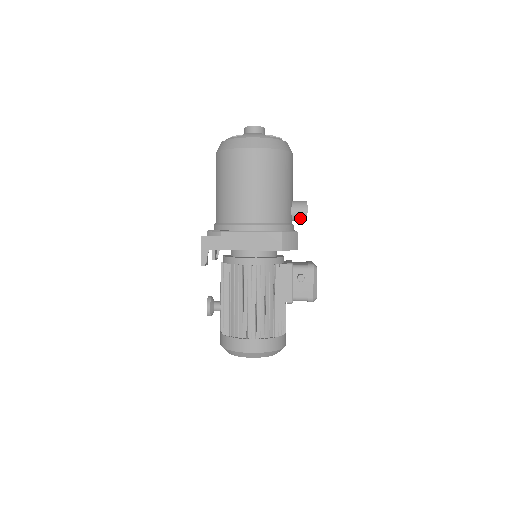
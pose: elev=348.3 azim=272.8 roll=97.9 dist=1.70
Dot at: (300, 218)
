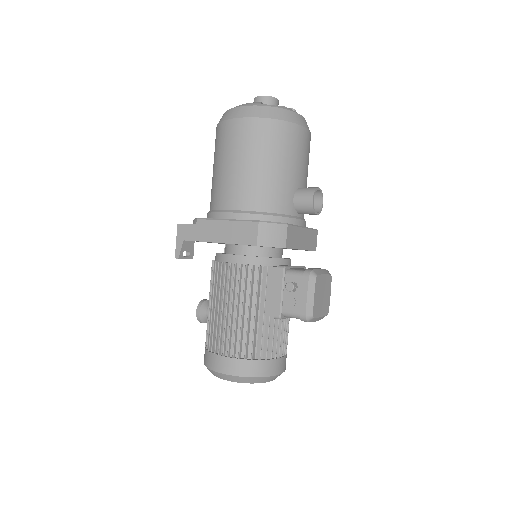
Dot at: (305, 209)
